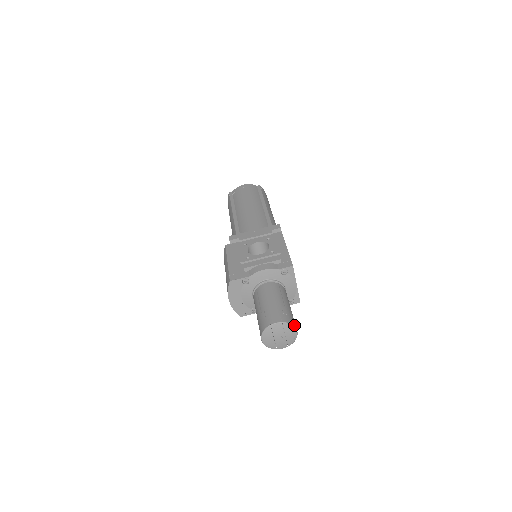
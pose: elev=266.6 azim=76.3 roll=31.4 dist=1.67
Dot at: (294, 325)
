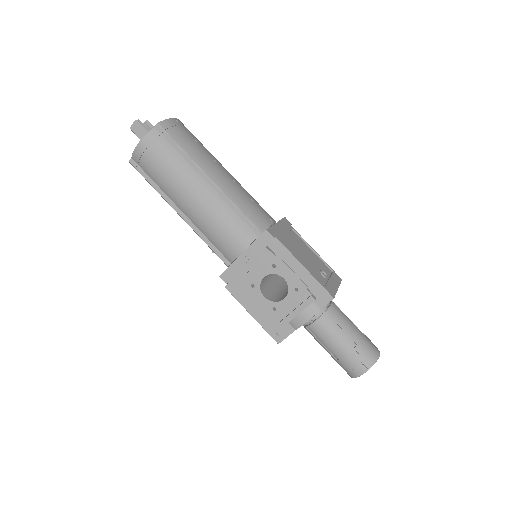
Dot at: (377, 357)
